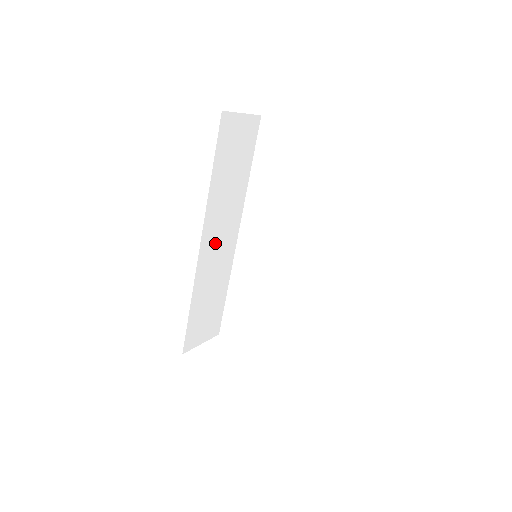
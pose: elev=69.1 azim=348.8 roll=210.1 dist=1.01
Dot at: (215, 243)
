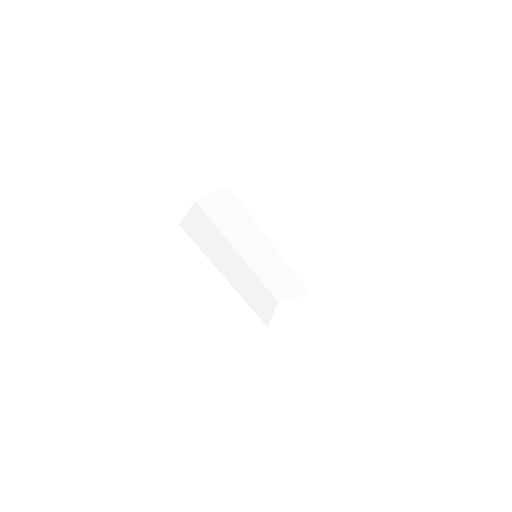
Dot at: (232, 271)
